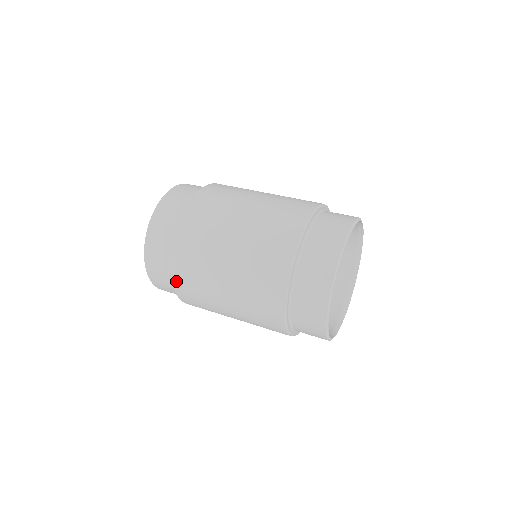
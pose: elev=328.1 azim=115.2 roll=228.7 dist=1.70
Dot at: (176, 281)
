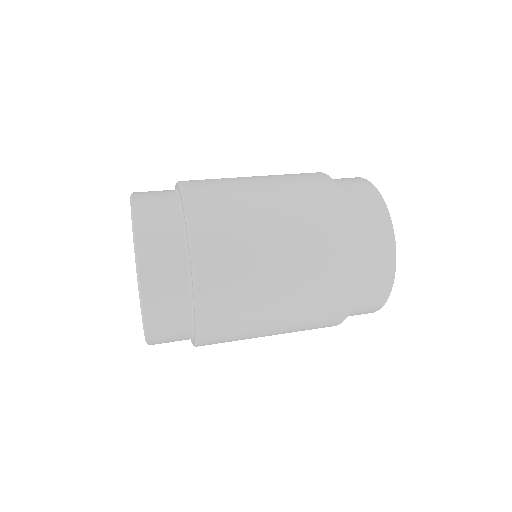
Dot at: (197, 232)
